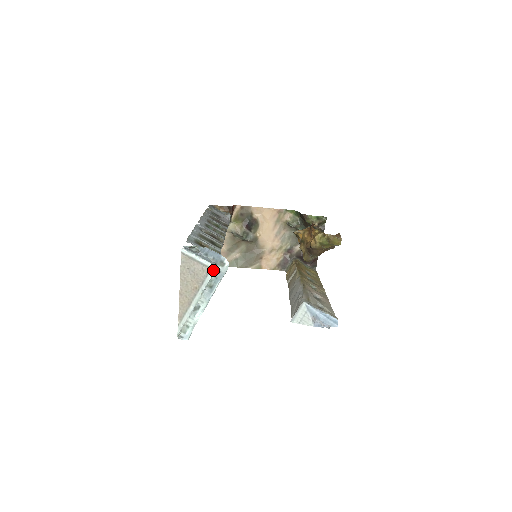
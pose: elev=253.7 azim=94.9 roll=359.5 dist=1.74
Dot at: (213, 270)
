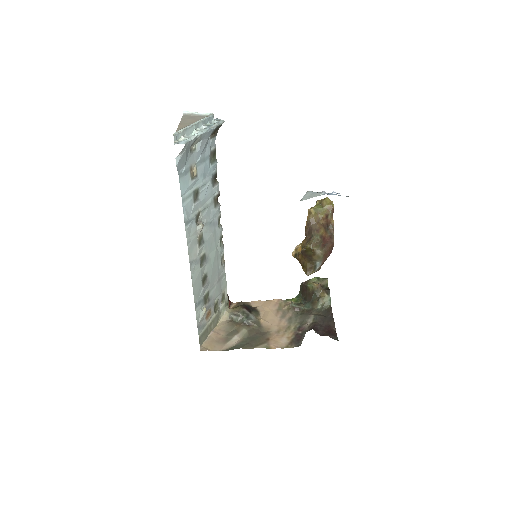
Dot at: (210, 115)
